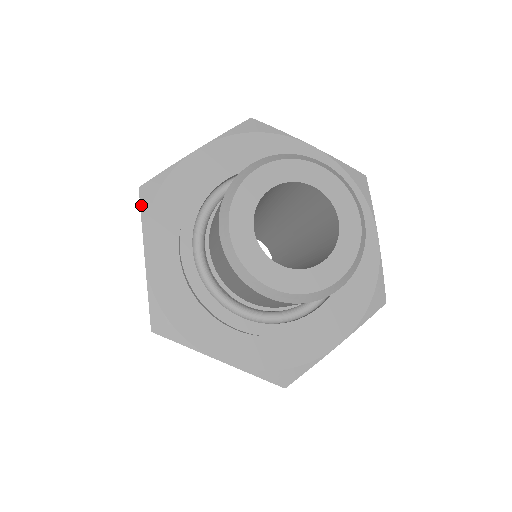
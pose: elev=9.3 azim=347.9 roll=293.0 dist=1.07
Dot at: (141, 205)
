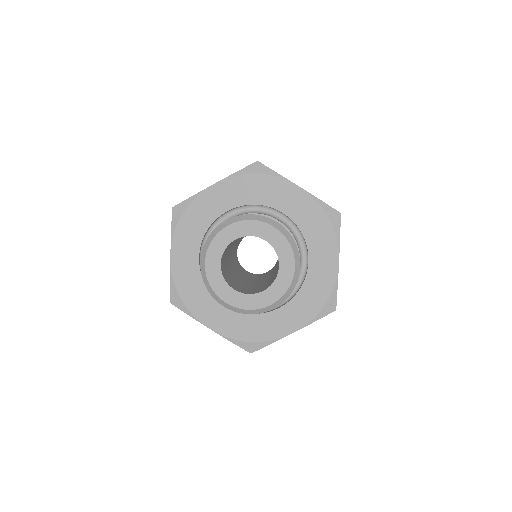
Dot at: (181, 310)
